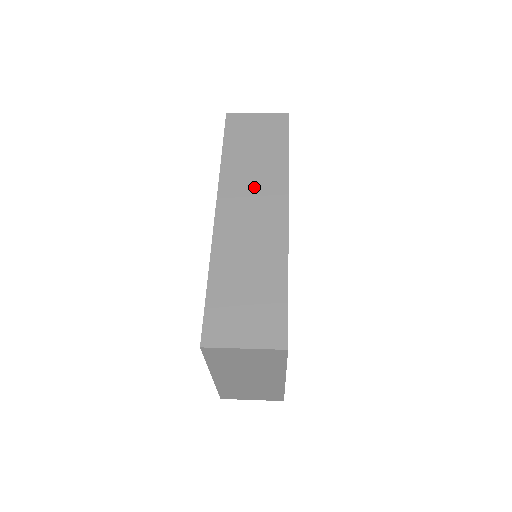
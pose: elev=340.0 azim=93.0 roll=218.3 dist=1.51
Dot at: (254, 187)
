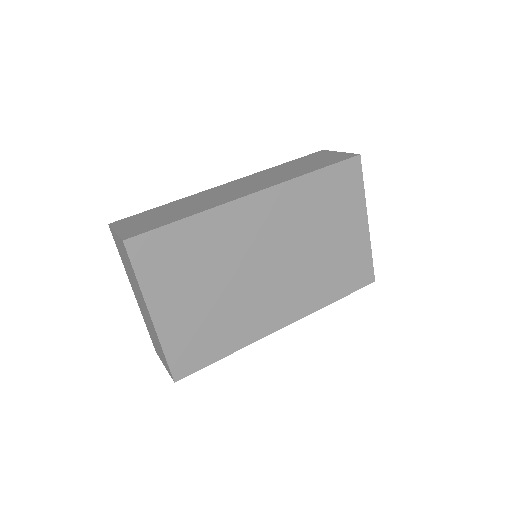
Dot at: (263, 179)
